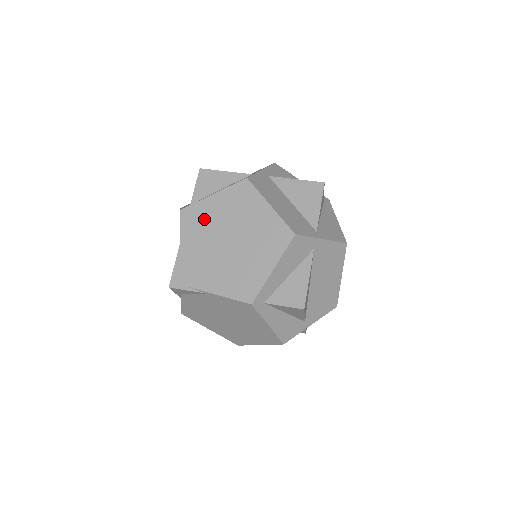
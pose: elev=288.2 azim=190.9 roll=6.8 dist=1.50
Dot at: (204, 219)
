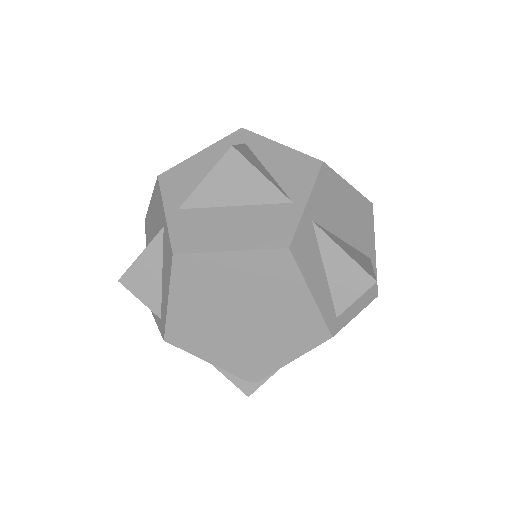
Dot at: (193, 325)
